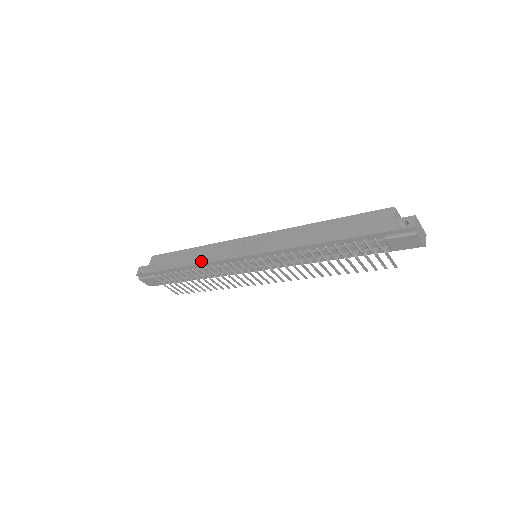
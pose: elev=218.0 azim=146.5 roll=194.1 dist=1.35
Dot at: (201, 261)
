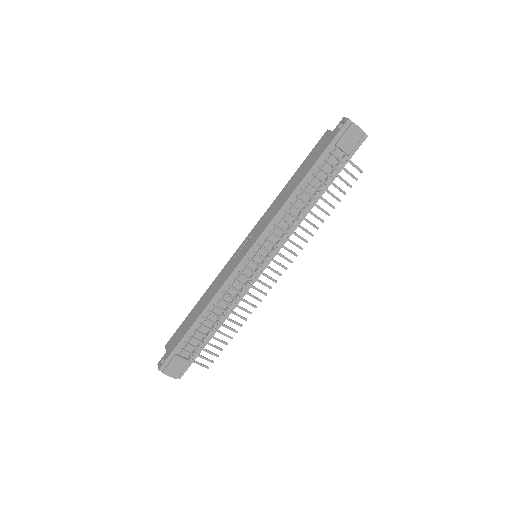
Dot at: (212, 295)
